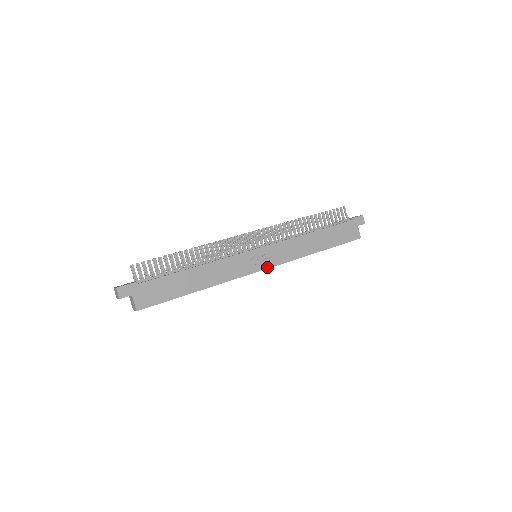
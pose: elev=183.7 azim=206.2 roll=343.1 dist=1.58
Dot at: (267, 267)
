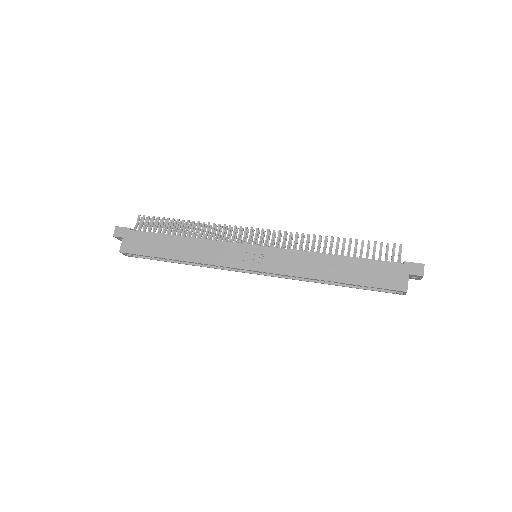
Dot at: (257, 269)
